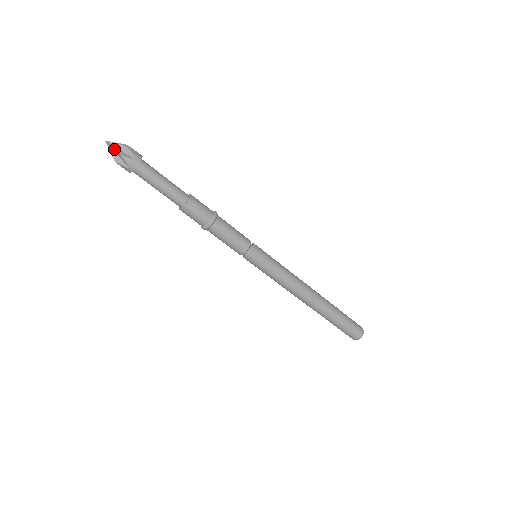
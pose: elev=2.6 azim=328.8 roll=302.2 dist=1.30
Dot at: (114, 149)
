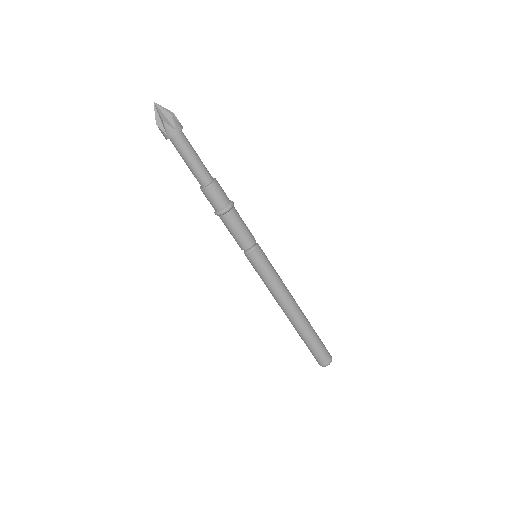
Dot at: (164, 109)
